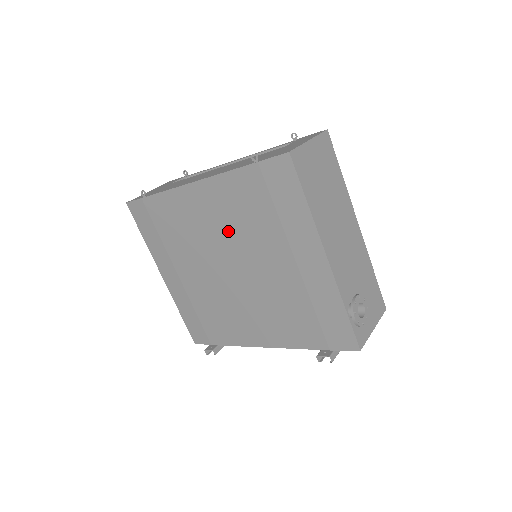
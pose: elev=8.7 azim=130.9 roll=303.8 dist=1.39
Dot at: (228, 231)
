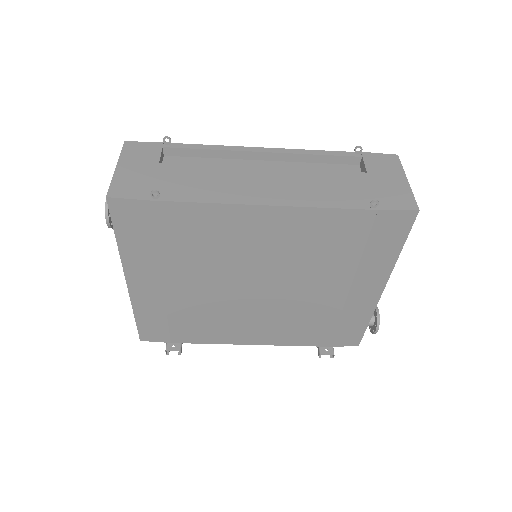
Dot at: (283, 257)
